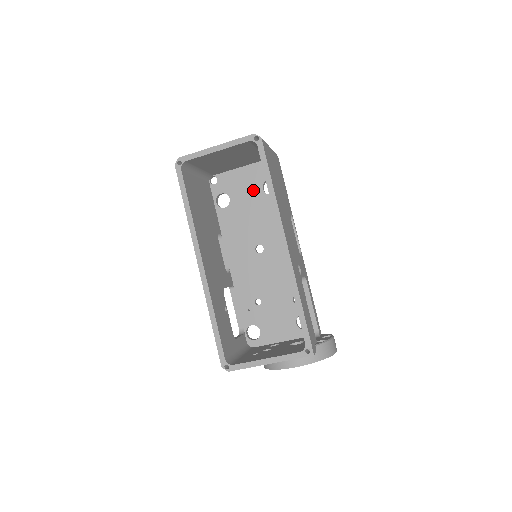
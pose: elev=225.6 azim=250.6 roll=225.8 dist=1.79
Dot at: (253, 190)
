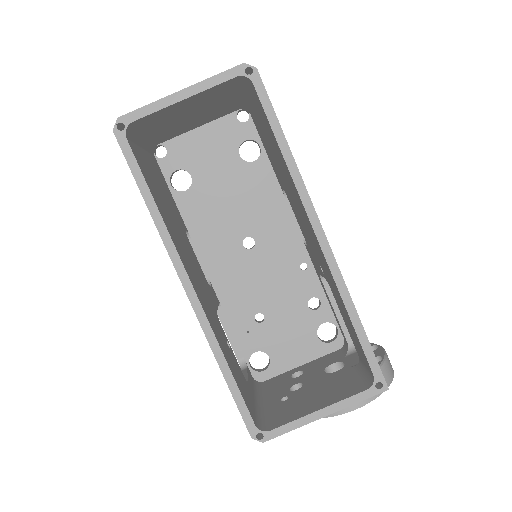
Dot at: (225, 159)
